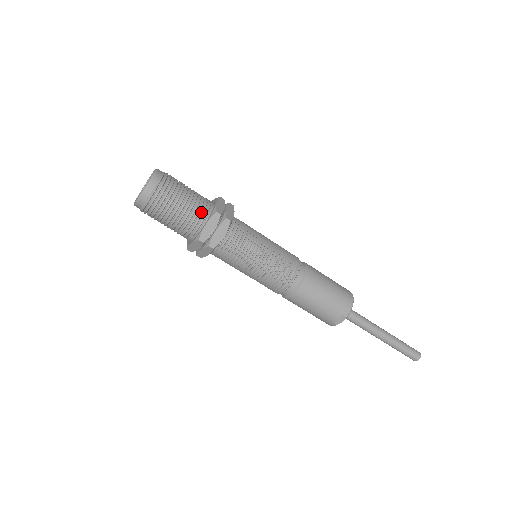
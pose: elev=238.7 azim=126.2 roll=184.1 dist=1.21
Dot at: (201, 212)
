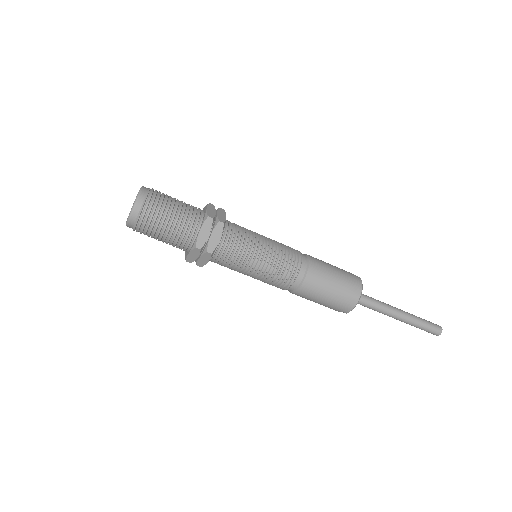
Dot at: (184, 241)
